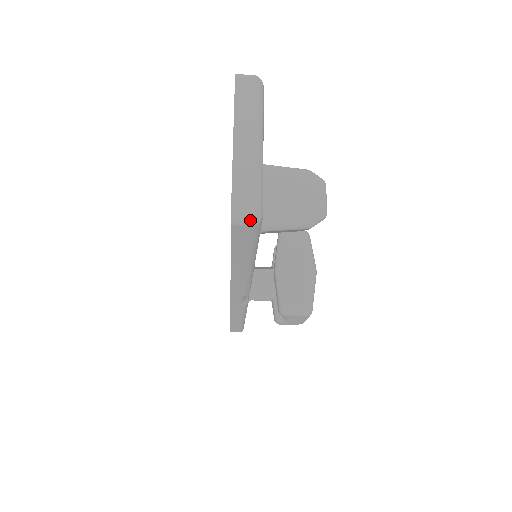
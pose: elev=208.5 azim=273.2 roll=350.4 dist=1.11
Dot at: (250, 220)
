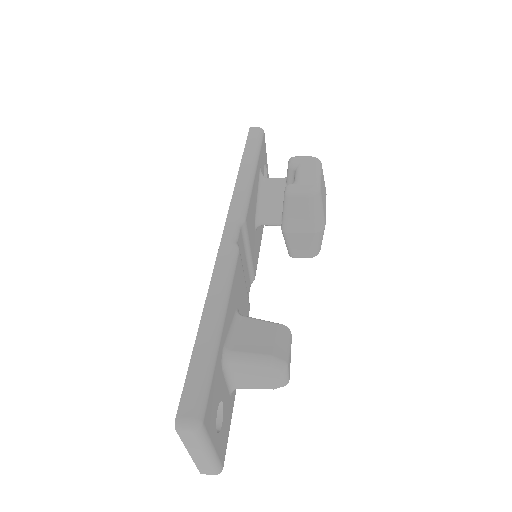
Dot at: (215, 474)
